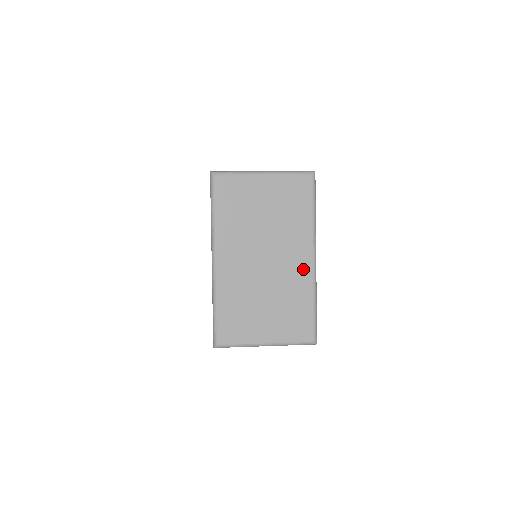
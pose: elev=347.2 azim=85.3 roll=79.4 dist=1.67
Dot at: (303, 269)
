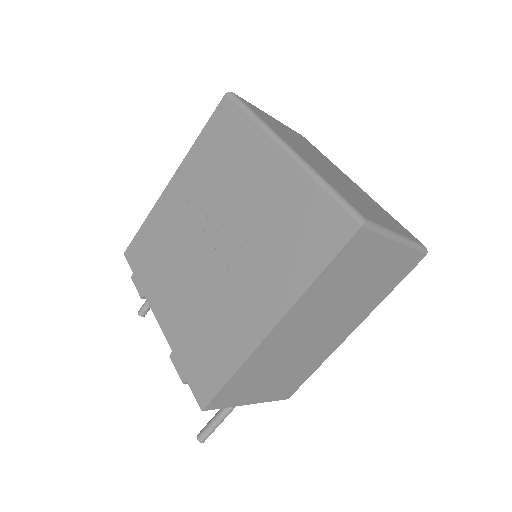
Dot at: (358, 188)
